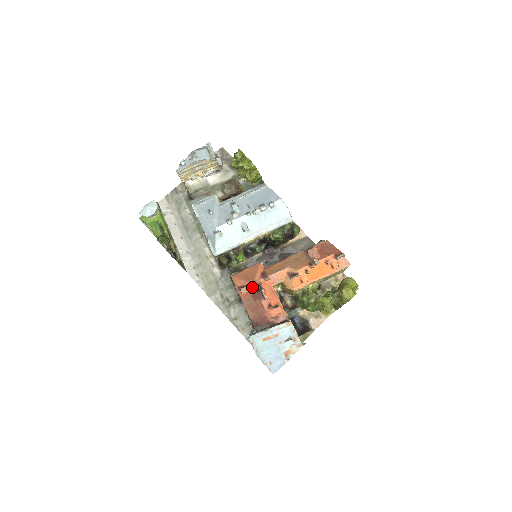
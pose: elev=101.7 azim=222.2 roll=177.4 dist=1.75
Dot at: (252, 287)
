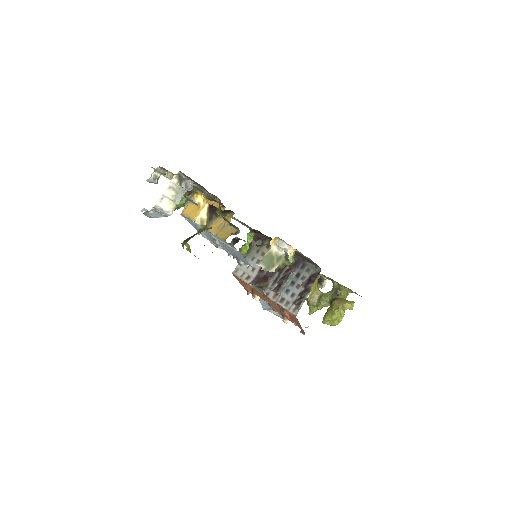
Dot at: (247, 290)
